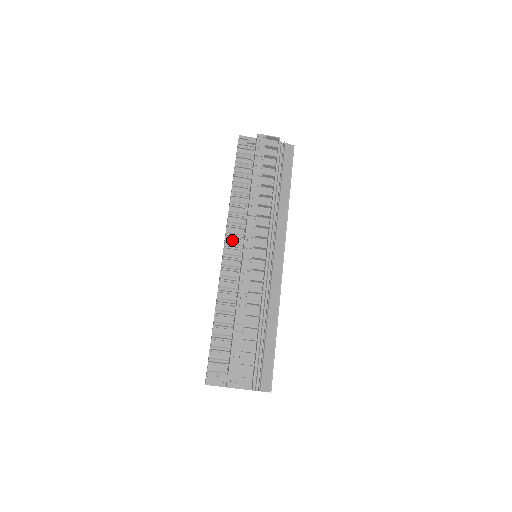
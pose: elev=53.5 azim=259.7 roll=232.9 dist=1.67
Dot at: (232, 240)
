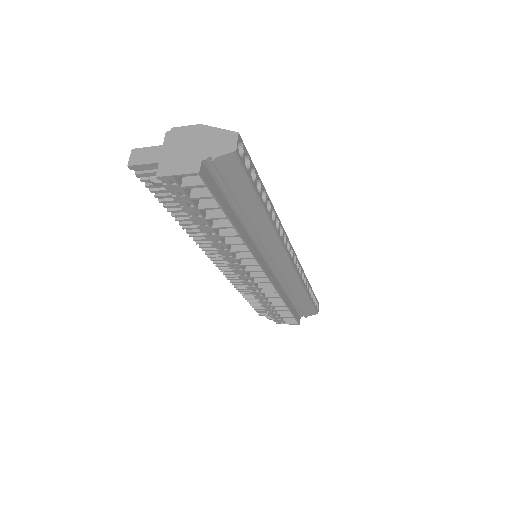
Dot at: (218, 256)
